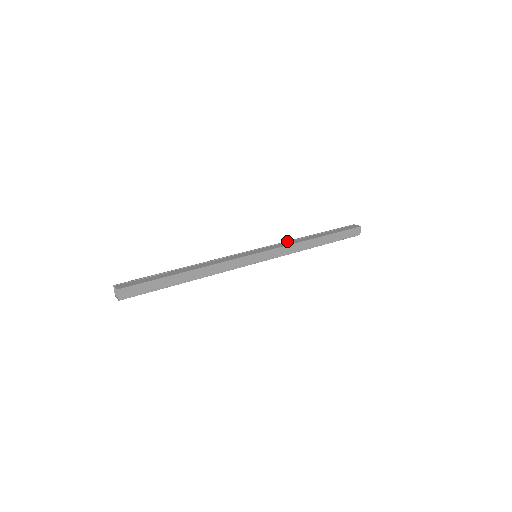
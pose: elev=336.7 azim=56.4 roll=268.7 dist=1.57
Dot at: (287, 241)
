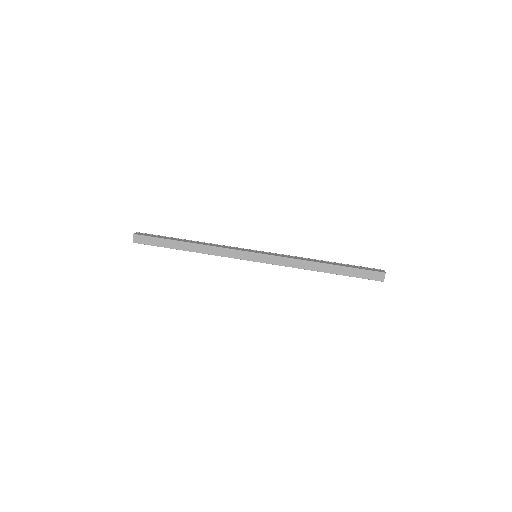
Dot at: (294, 256)
